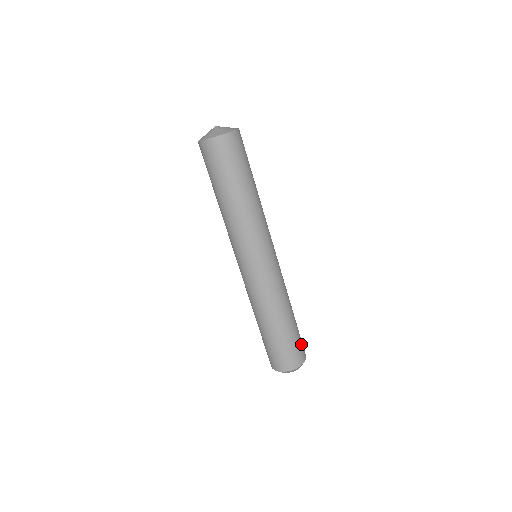
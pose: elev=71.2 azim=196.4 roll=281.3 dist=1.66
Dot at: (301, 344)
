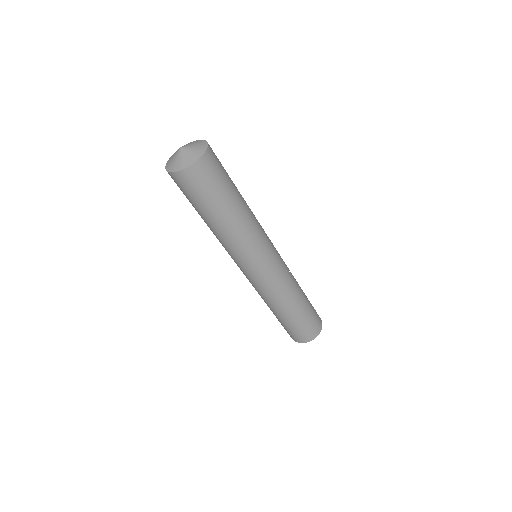
Dot at: (315, 319)
